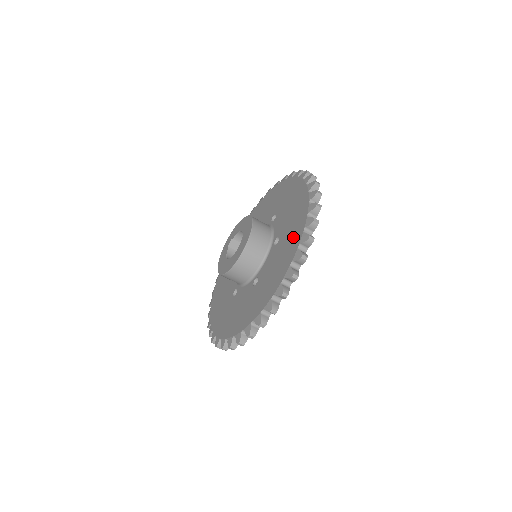
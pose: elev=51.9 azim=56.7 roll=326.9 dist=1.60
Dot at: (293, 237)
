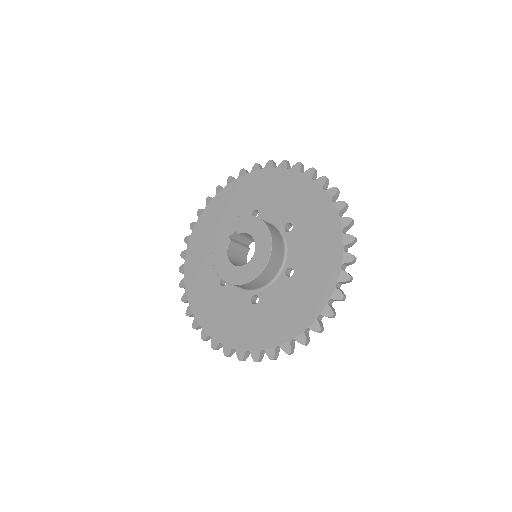
Dot at: (313, 295)
